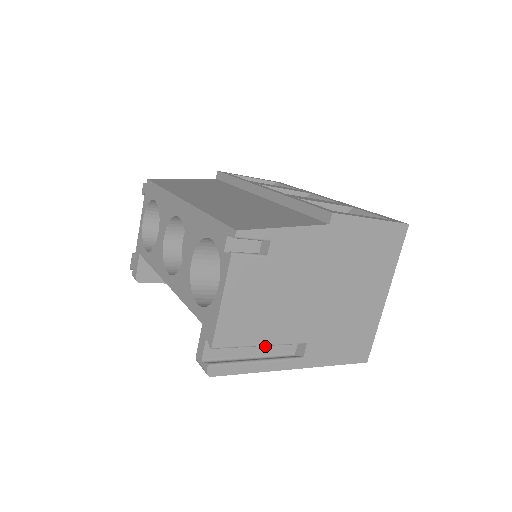
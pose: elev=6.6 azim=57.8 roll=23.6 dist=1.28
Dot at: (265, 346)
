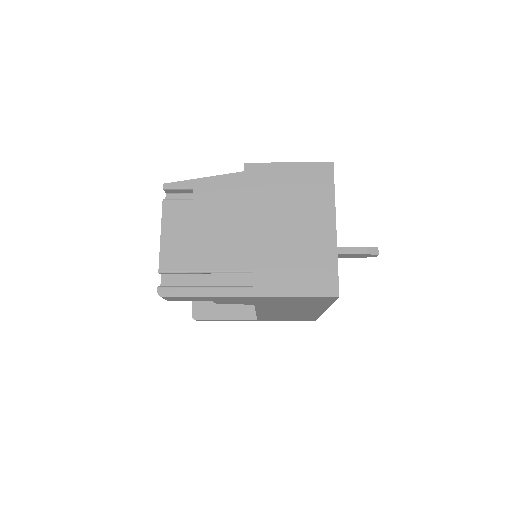
Dot at: (218, 281)
